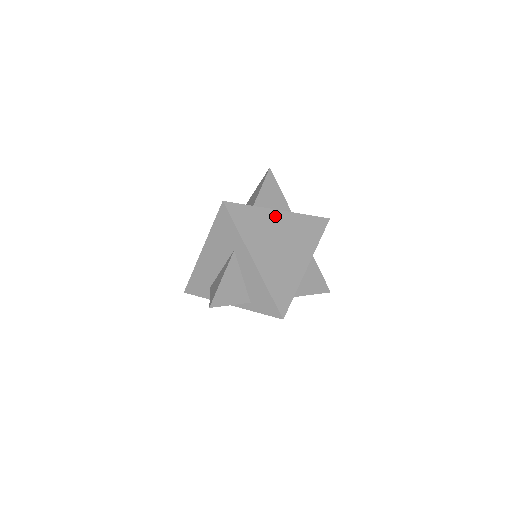
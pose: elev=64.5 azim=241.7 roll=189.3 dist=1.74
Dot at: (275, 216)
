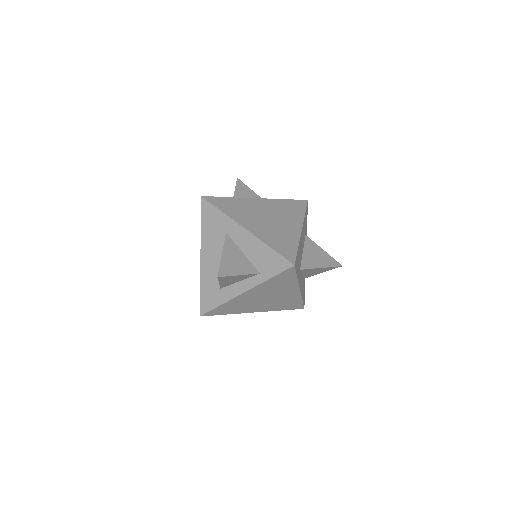
Dot at: (254, 202)
